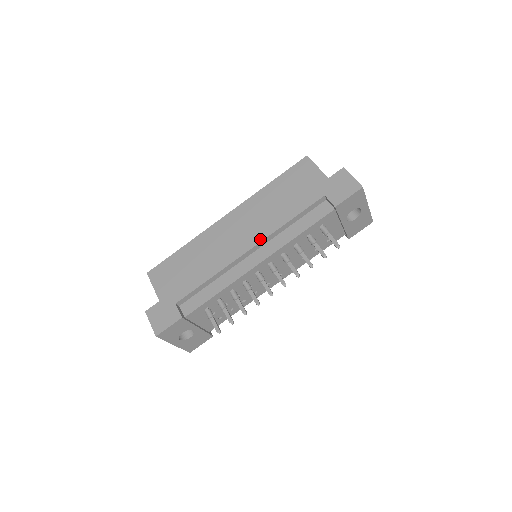
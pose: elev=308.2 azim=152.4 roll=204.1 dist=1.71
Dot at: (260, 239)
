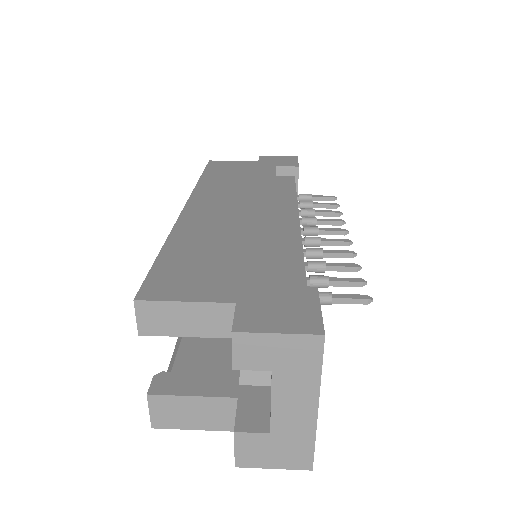
Dot at: (270, 198)
